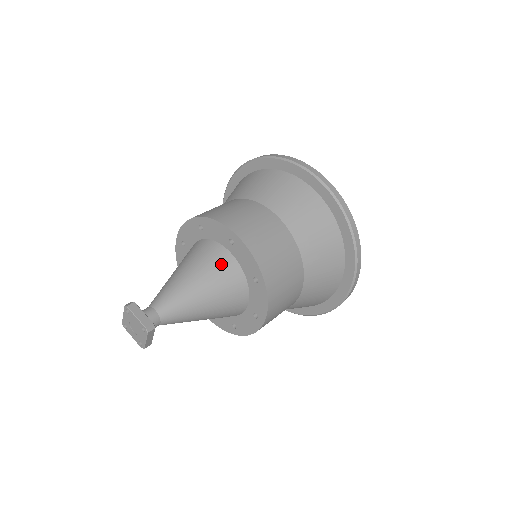
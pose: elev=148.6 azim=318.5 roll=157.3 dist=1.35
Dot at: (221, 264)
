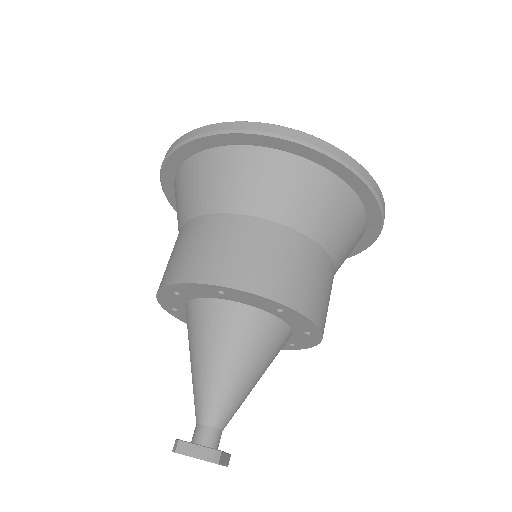
Dot at: (230, 322)
